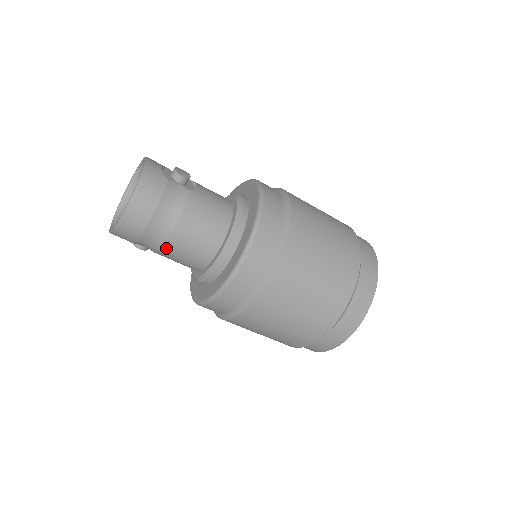
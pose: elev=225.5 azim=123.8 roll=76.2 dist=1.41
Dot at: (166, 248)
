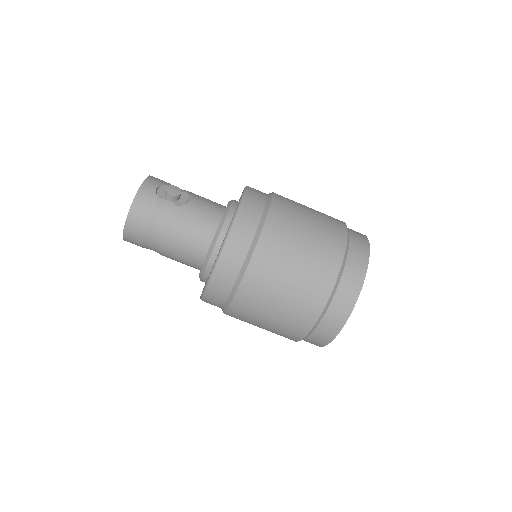
Dot at: (165, 254)
